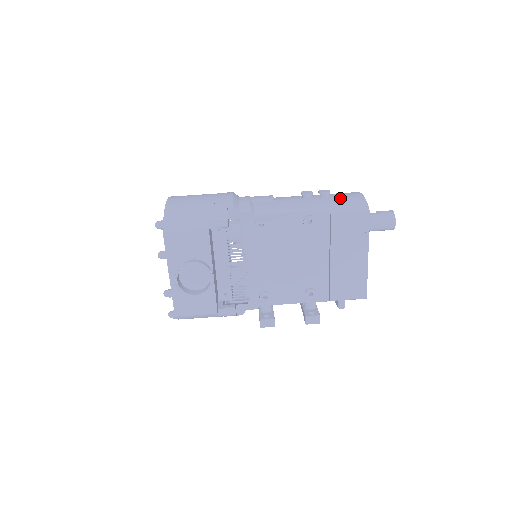
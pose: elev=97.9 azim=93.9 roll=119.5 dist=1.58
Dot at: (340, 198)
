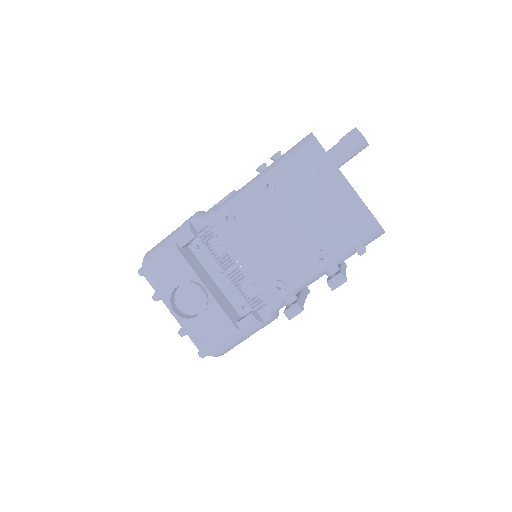
Dot at: occluded
